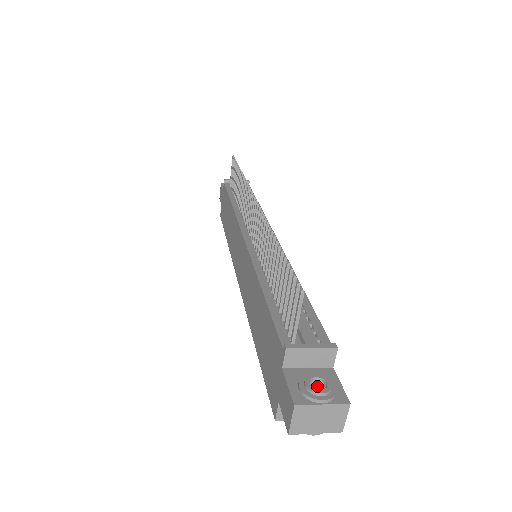
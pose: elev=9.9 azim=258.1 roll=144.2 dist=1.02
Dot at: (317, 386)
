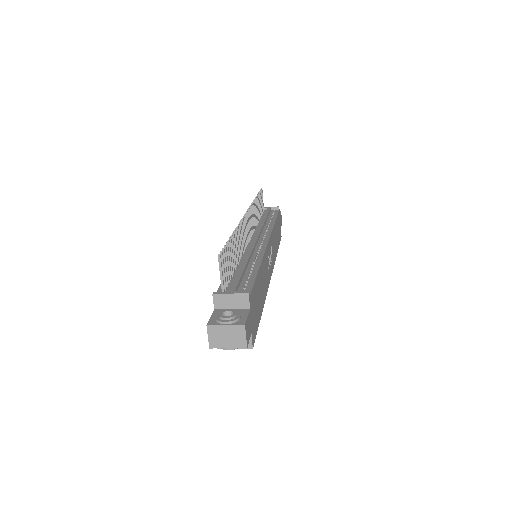
Dot at: occluded
